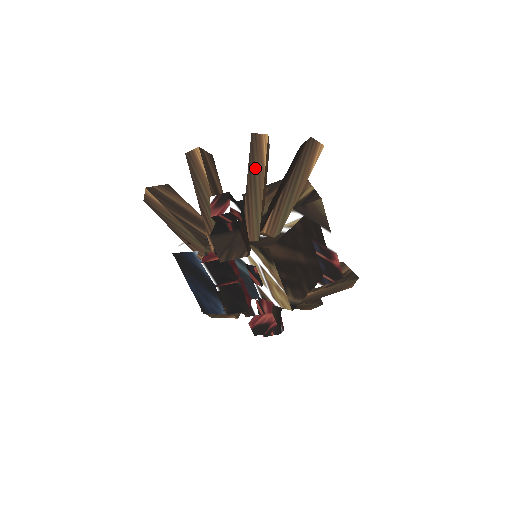
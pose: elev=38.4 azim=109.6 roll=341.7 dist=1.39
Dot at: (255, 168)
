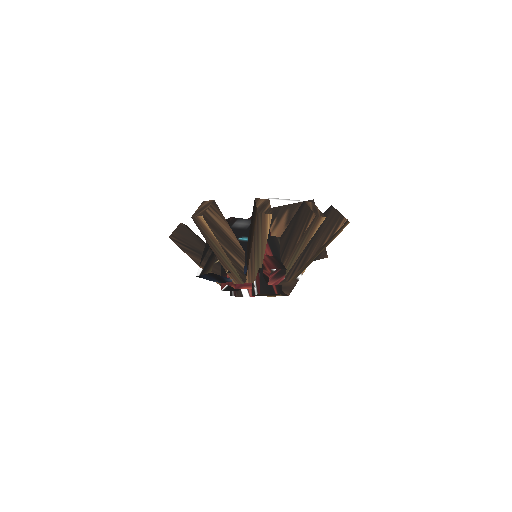
Dot at: (304, 240)
